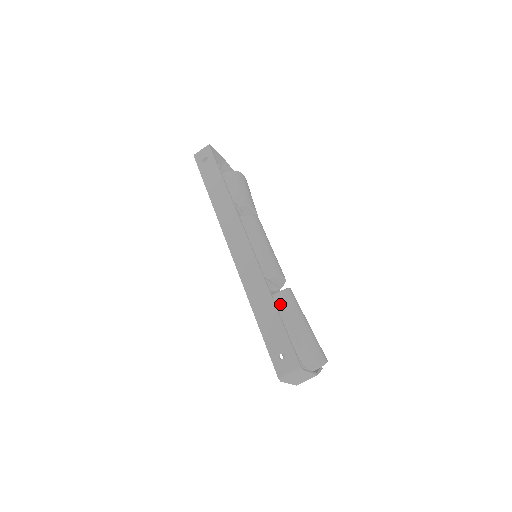
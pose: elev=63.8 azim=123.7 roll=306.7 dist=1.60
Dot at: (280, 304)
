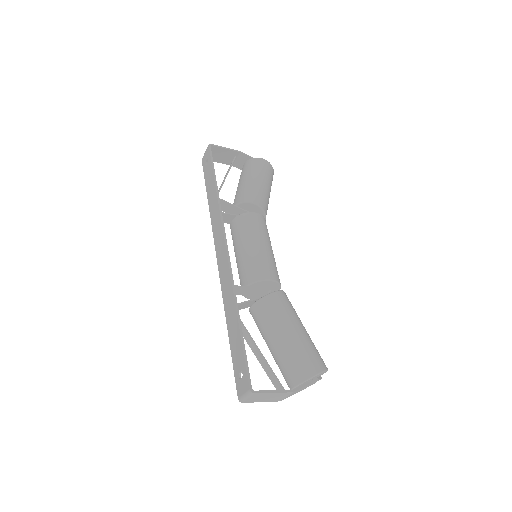
Dot at: (261, 312)
